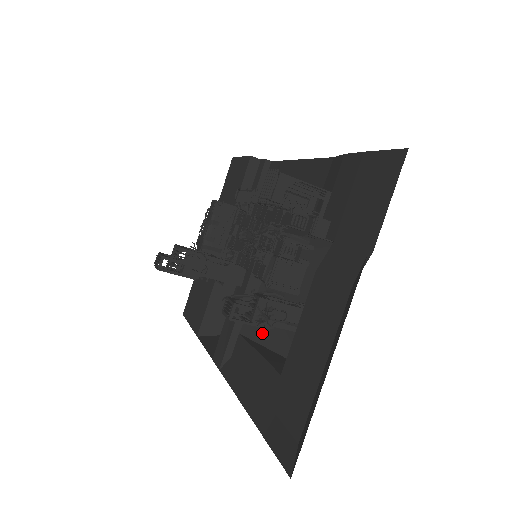
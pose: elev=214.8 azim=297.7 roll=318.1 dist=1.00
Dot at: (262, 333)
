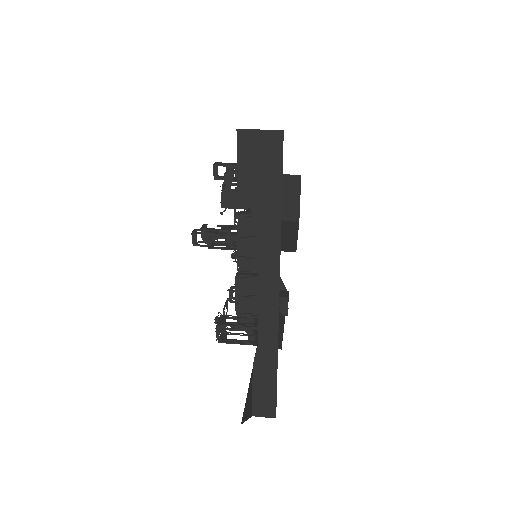
Dot at: occluded
